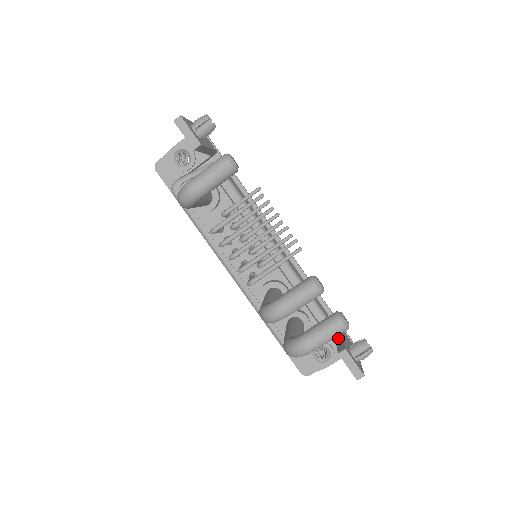
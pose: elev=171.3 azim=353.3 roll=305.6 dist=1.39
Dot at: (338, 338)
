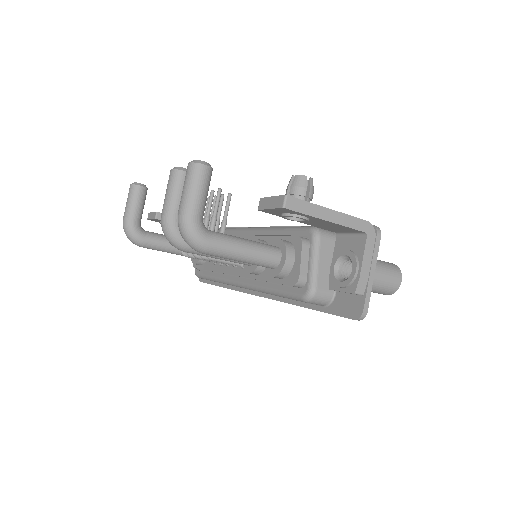
Dot at: occluded
